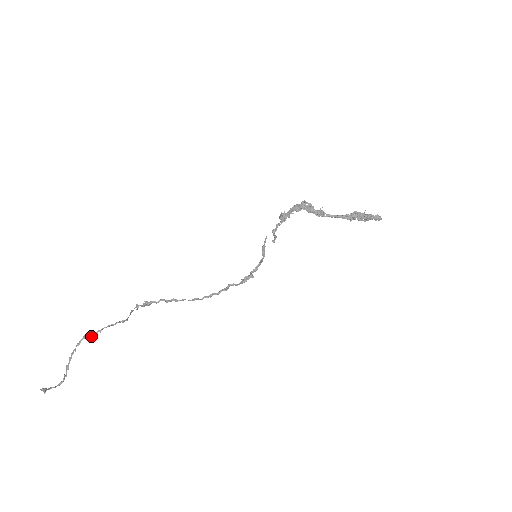
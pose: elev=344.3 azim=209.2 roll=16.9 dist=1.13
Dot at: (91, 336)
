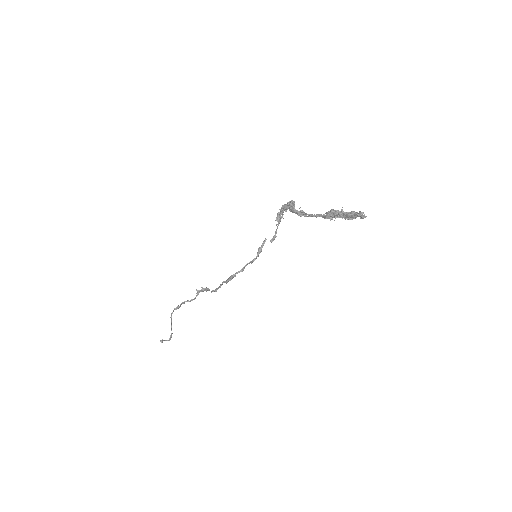
Dot at: (176, 309)
